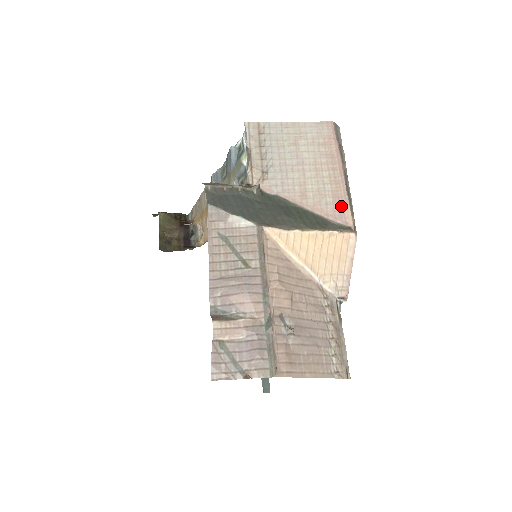
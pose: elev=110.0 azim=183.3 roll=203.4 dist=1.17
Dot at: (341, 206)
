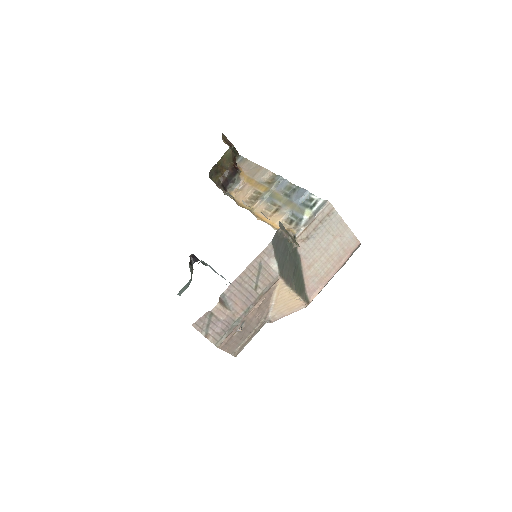
Dot at: (317, 288)
